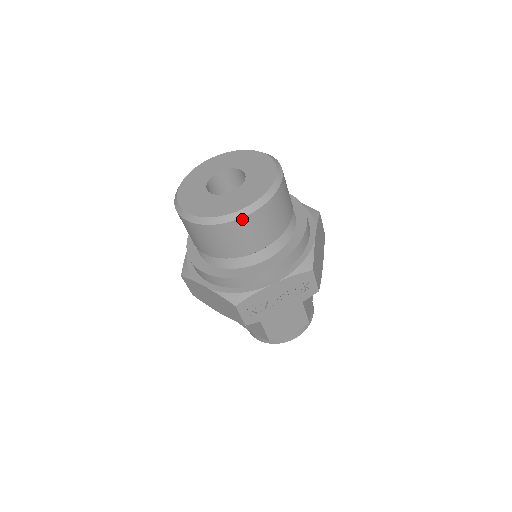
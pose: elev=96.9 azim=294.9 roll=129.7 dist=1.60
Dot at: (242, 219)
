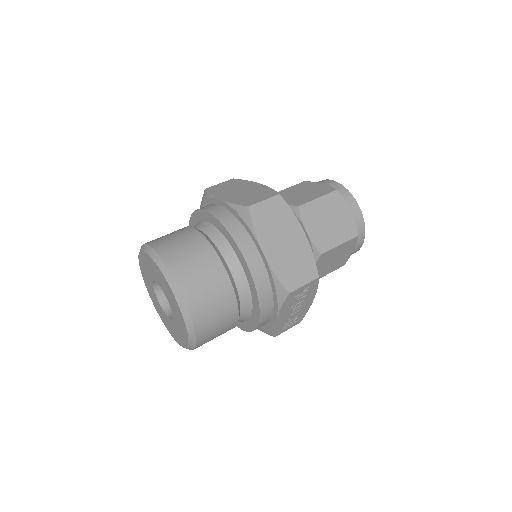
Dot at: (197, 344)
